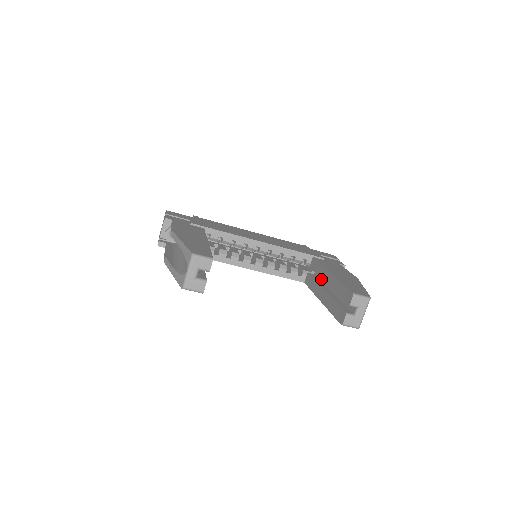
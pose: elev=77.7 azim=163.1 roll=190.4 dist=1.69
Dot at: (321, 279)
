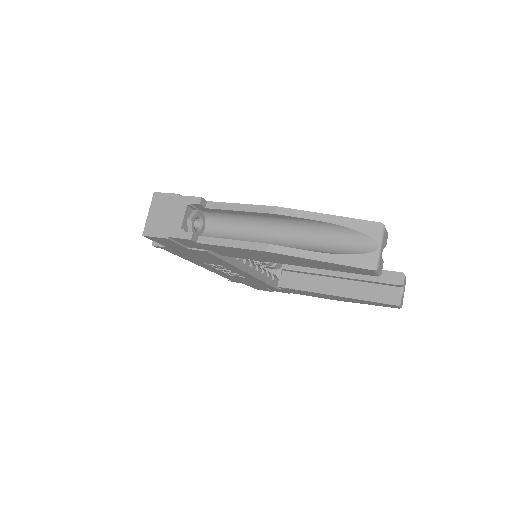
Dot at: (305, 278)
